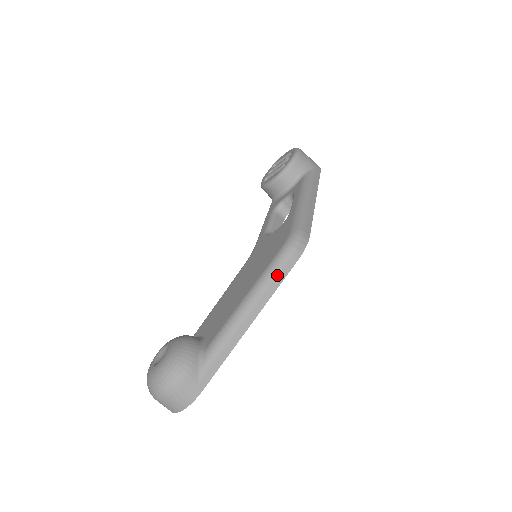
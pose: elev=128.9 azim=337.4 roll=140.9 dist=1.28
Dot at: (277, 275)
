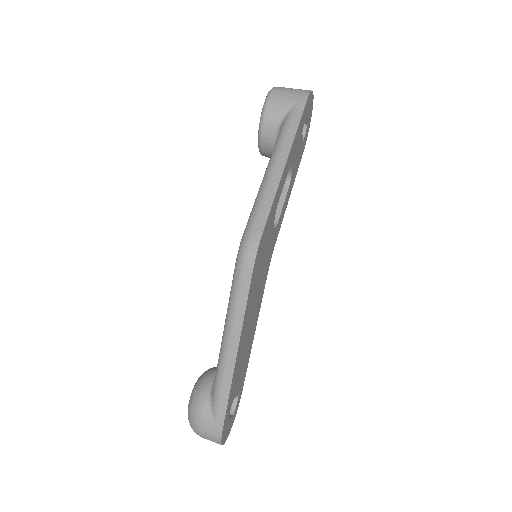
Dot at: (238, 298)
